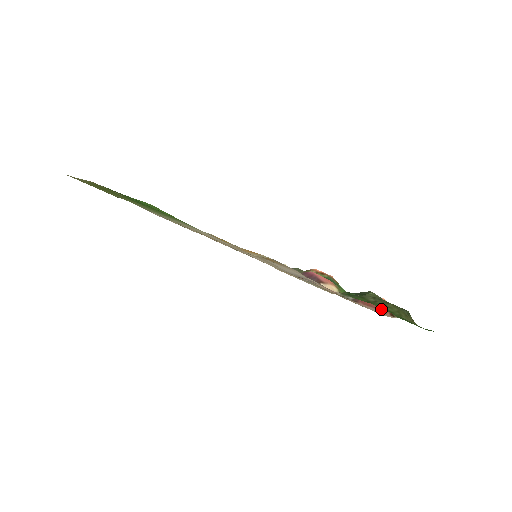
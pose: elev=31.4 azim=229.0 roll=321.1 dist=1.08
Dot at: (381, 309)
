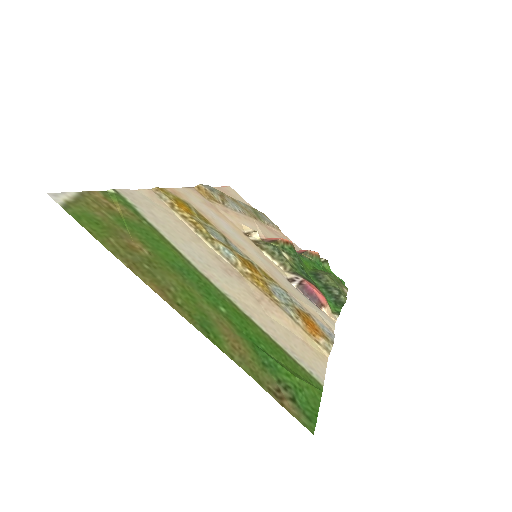
Dot at: occluded
